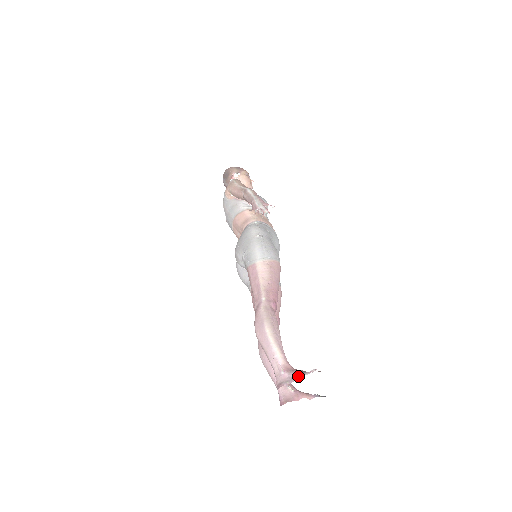
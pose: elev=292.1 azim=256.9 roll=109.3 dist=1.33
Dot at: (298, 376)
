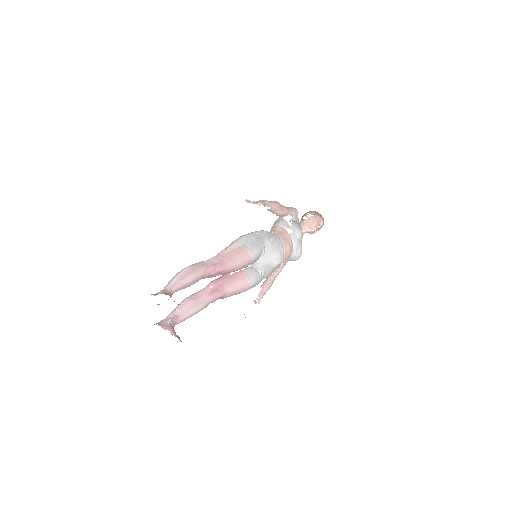
Dot at: (161, 293)
